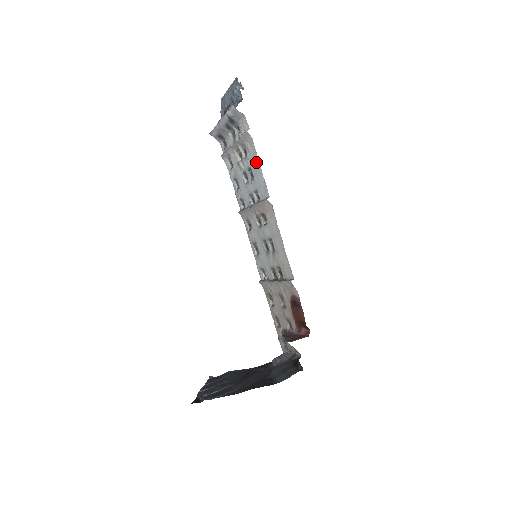
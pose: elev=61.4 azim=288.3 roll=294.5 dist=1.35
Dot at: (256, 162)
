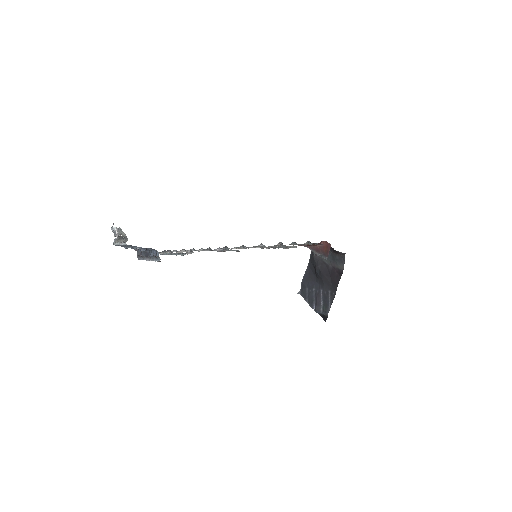
Dot at: occluded
